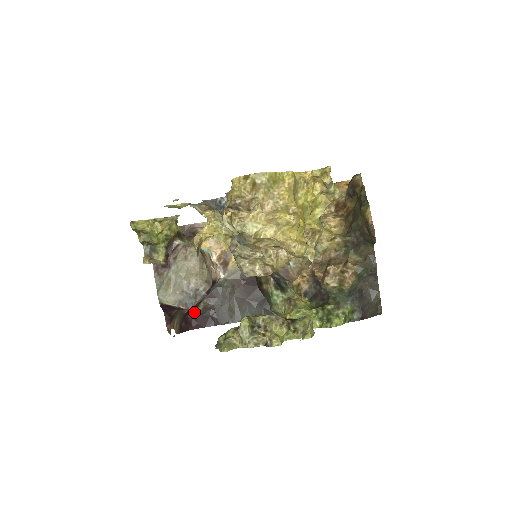
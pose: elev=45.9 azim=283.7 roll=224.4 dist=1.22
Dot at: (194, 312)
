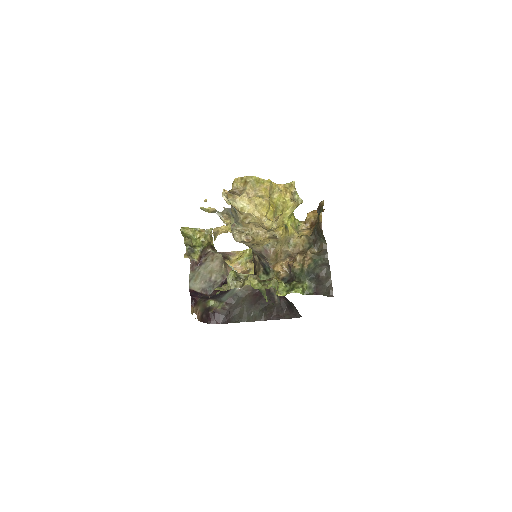
Dot at: (214, 310)
